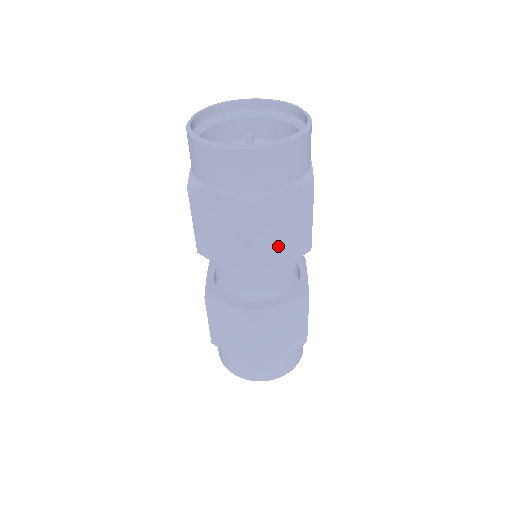
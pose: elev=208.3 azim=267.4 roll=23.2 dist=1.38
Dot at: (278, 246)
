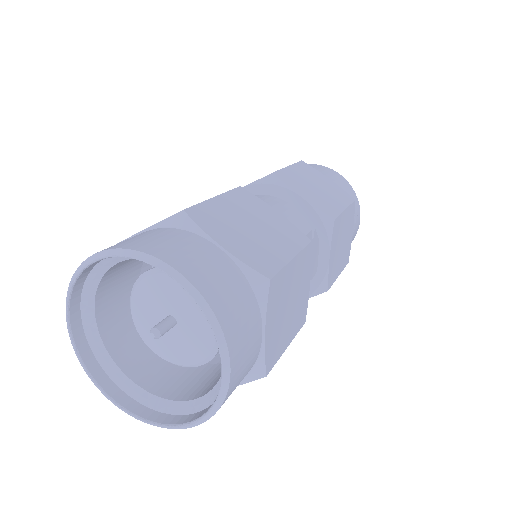
Dot at: occluded
